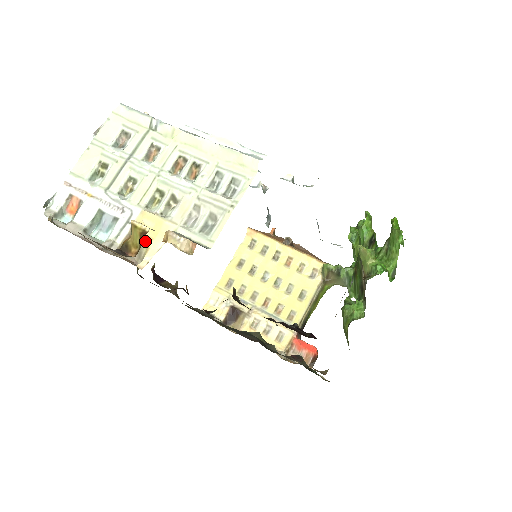
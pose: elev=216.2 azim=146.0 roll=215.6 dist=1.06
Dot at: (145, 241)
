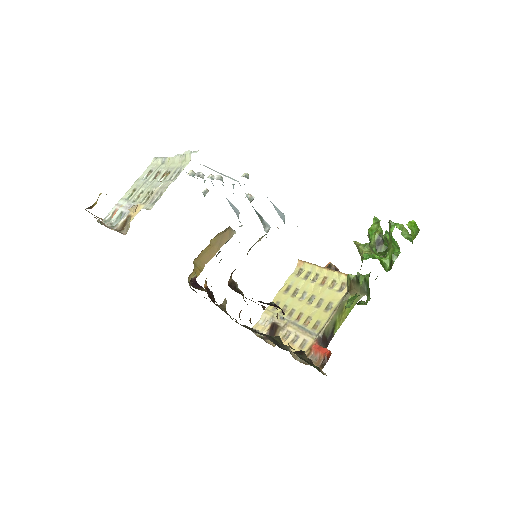
Dot at: (130, 219)
